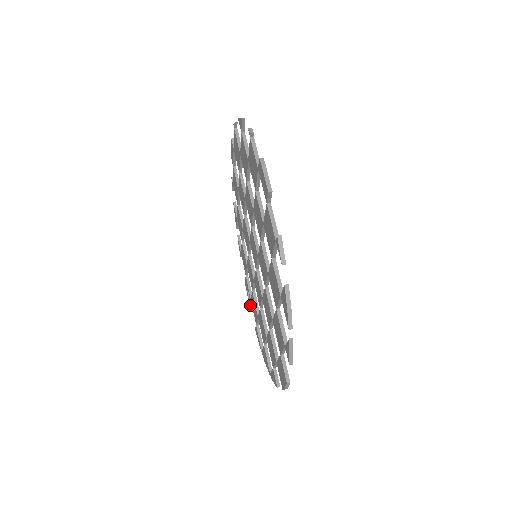
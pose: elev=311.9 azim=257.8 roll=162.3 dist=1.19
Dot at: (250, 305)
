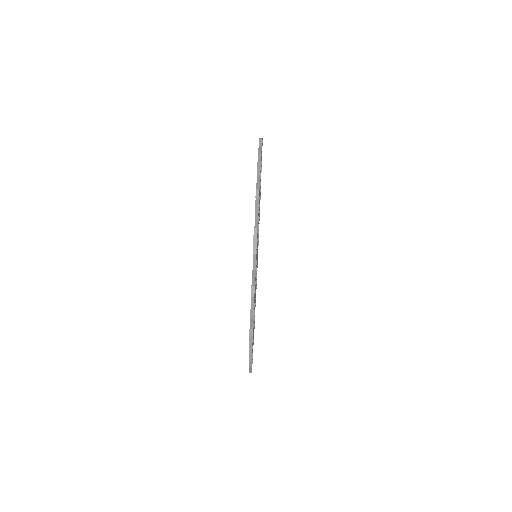
Dot at: occluded
